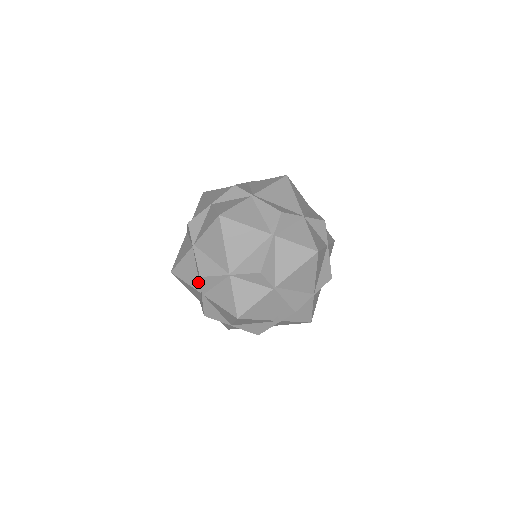
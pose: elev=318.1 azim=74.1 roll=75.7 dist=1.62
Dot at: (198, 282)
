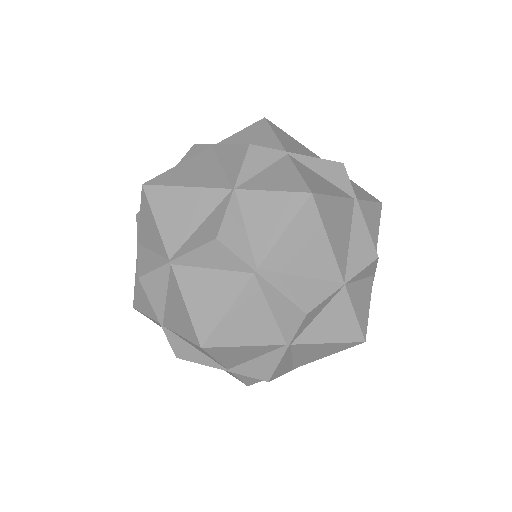
Dot at: (276, 330)
